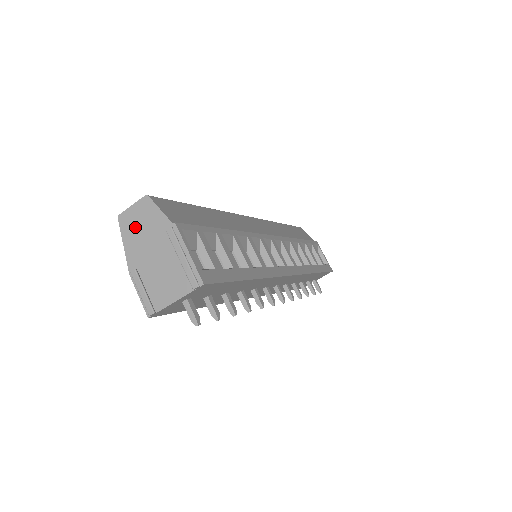
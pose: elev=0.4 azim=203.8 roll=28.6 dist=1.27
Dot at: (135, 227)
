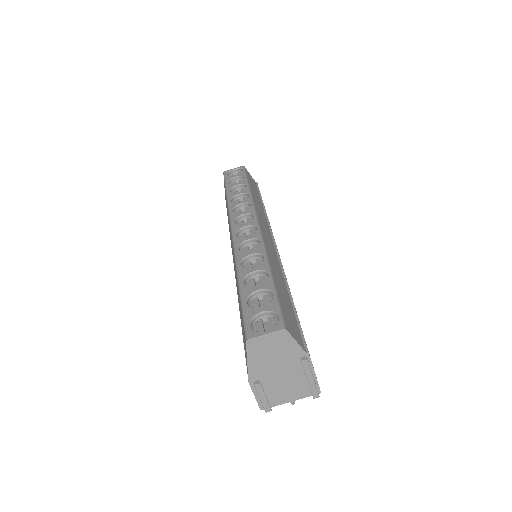
Dot at: (265, 351)
